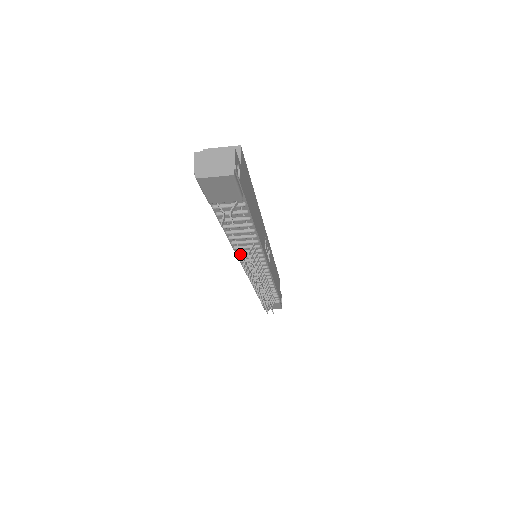
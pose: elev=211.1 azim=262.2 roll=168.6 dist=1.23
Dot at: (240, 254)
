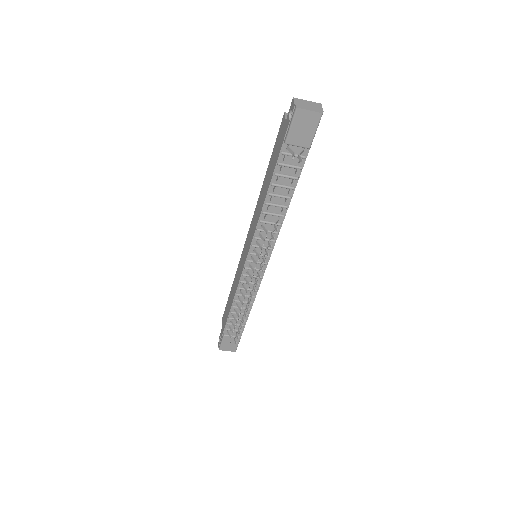
Dot at: (257, 235)
